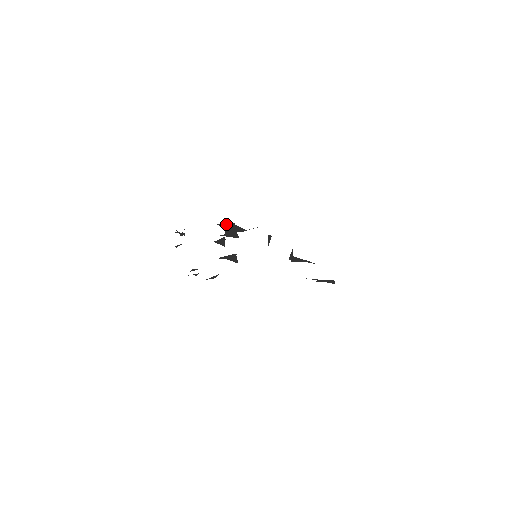
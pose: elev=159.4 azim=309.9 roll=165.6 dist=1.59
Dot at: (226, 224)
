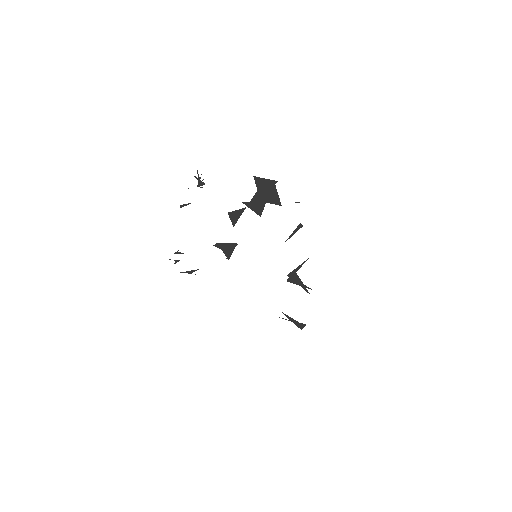
Dot at: (265, 181)
